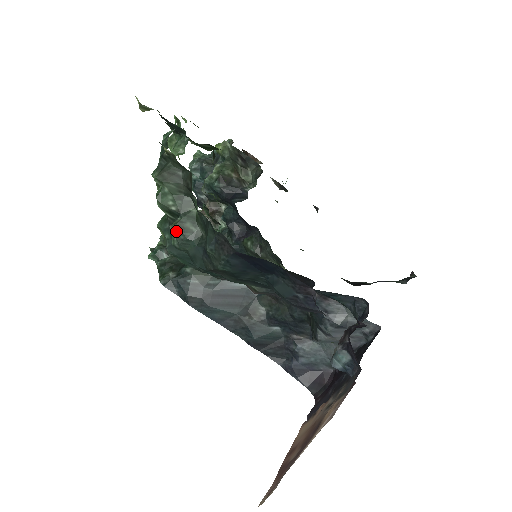
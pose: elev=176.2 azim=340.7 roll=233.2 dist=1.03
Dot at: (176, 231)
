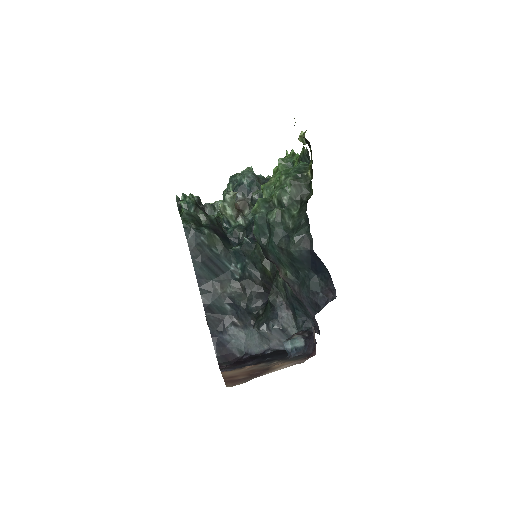
Dot at: (278, 214)
